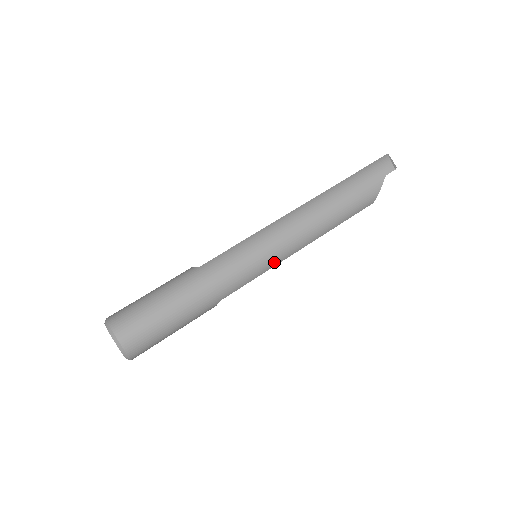
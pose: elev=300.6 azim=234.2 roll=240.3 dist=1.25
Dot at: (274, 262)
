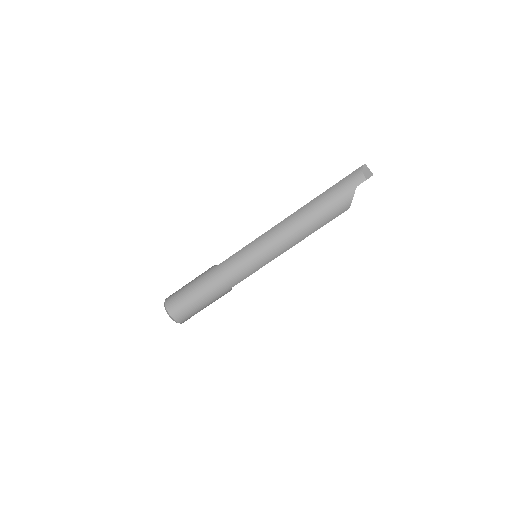
Dot at: (266, 261)
